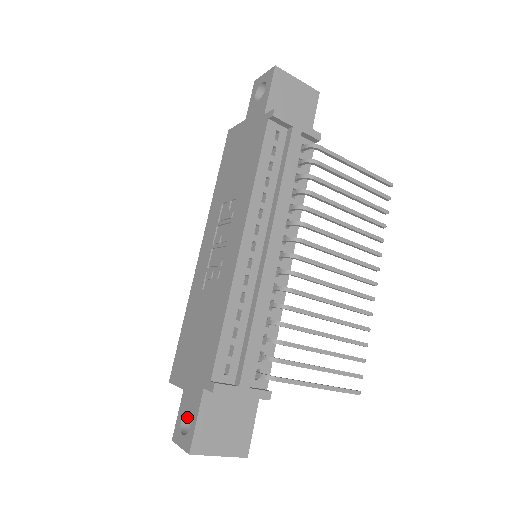
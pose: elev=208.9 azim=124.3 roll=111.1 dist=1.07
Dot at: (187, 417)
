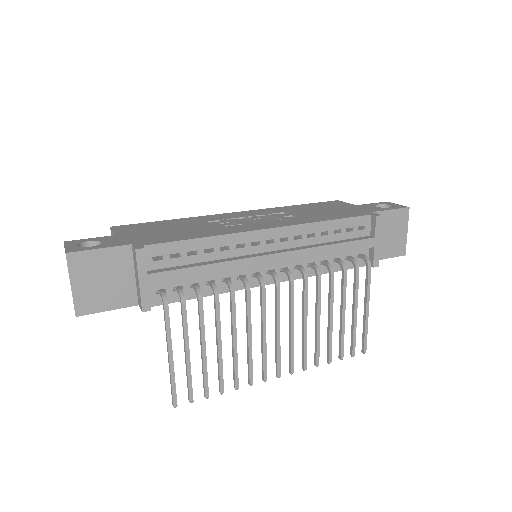
Dot at: occluded
